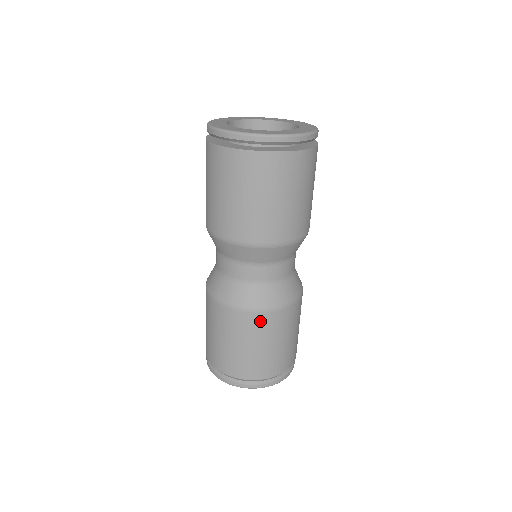
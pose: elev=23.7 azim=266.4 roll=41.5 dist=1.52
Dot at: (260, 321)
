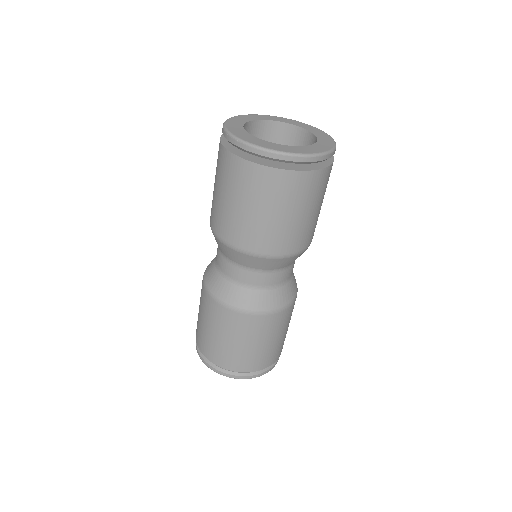
Dot at: (292, 308)
